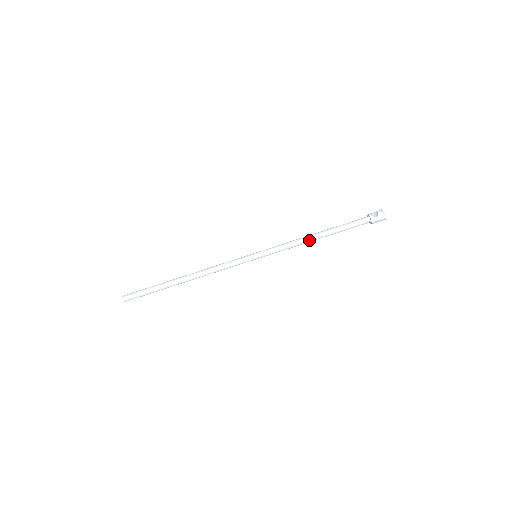
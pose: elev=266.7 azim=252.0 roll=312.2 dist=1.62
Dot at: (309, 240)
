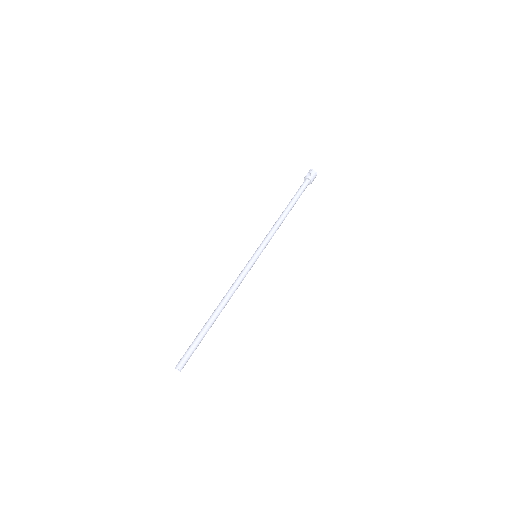
Dot at: (283, 219)
